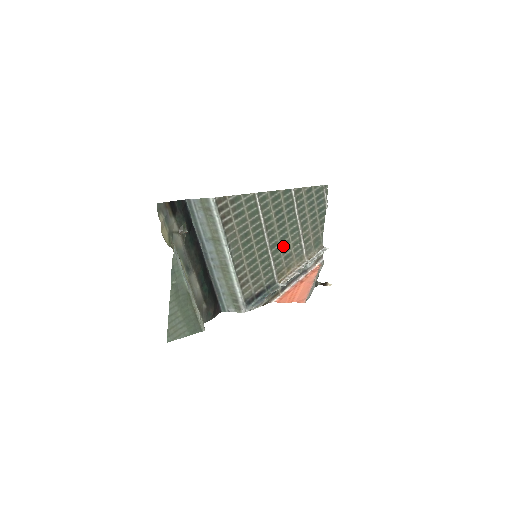
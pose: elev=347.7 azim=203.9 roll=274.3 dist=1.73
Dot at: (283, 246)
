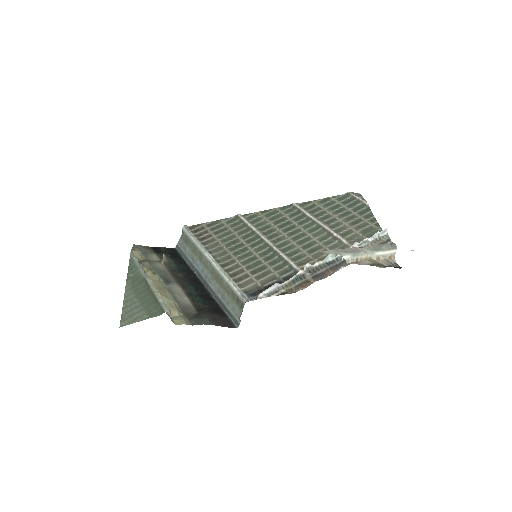
Dot at: (301, 243)
